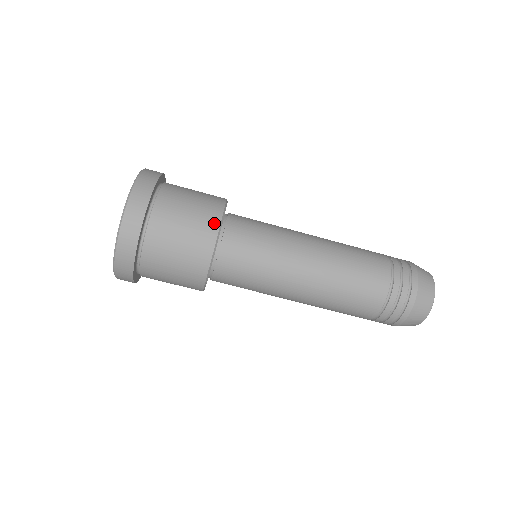
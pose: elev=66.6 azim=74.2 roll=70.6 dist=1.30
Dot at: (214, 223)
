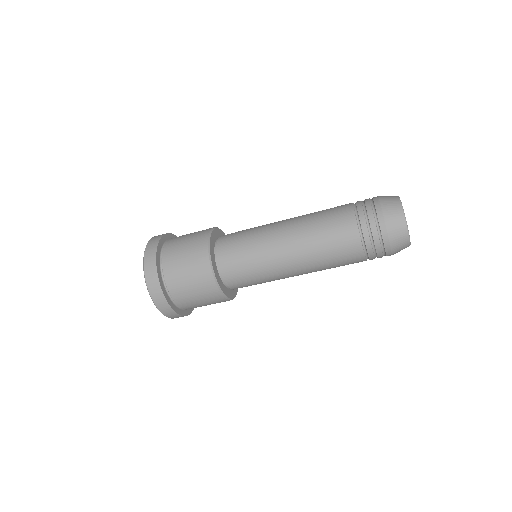
Dot at: (212, 286)
